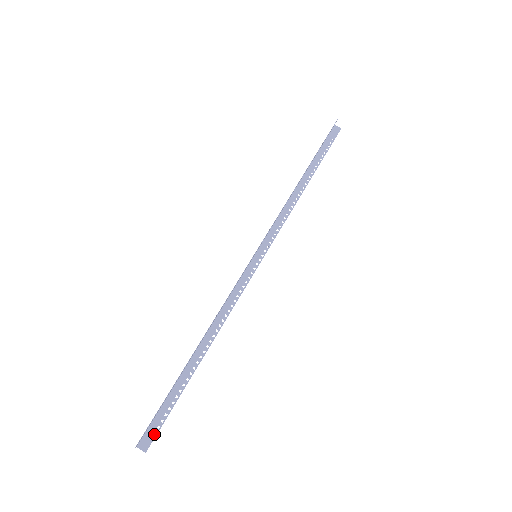
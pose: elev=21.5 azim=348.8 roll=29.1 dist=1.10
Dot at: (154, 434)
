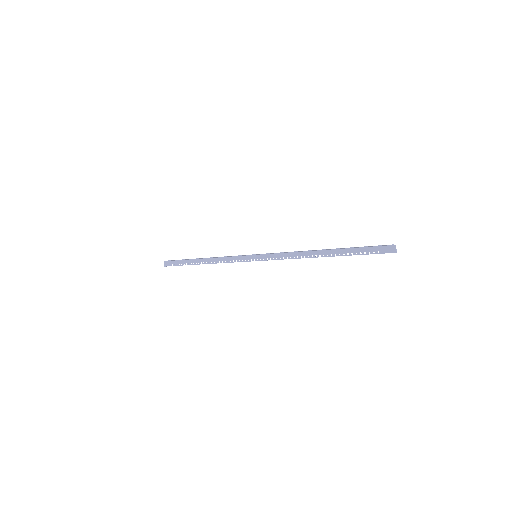
Dot at: (170, 265)
